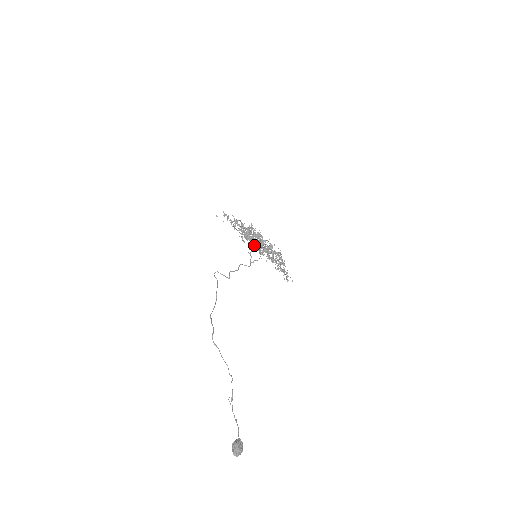
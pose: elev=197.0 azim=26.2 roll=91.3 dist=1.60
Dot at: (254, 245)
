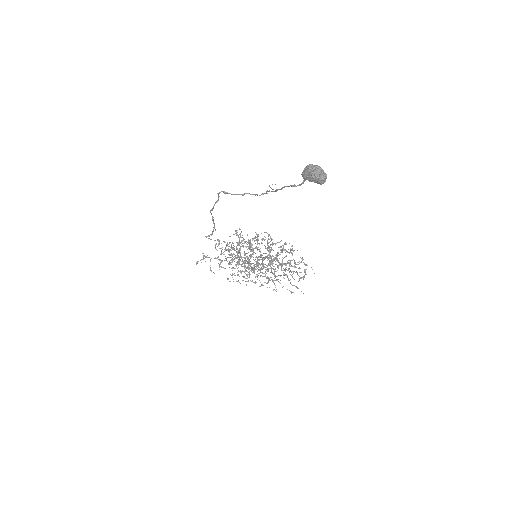
Dot at: (249, 242)
